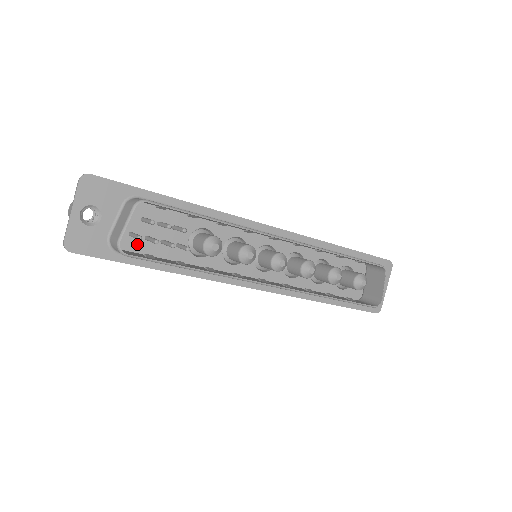
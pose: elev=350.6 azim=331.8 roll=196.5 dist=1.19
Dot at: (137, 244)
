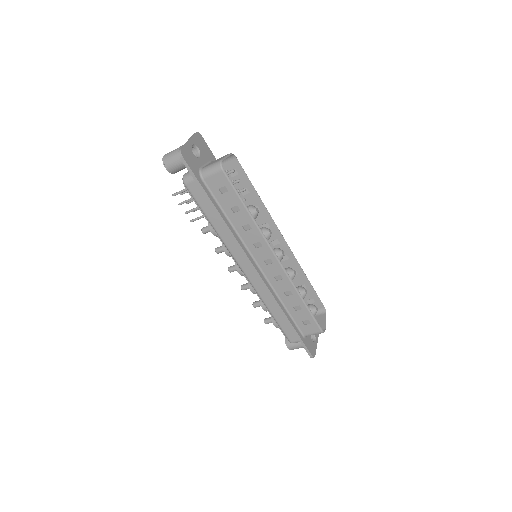
Dot at: occluded
